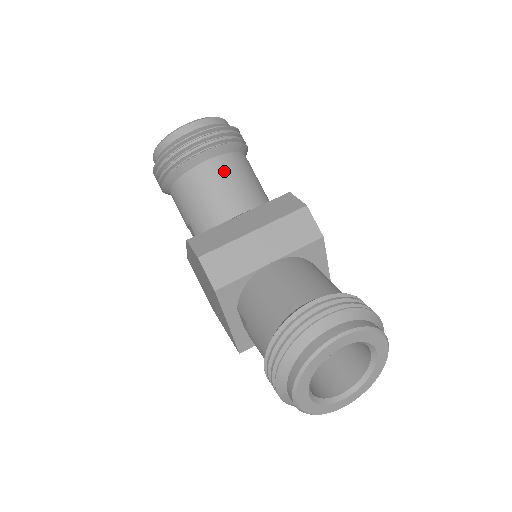
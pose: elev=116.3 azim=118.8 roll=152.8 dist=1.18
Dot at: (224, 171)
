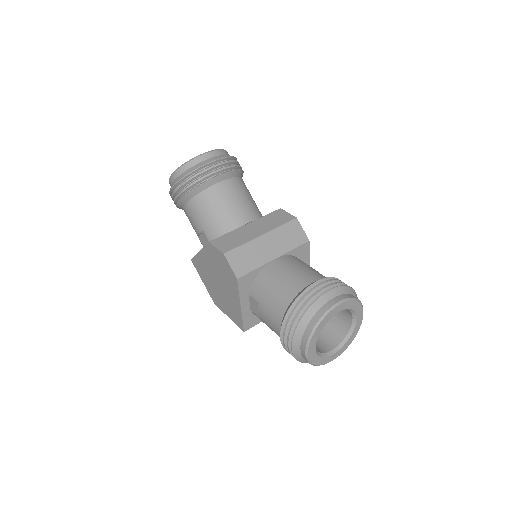
Dot at: (233, 191)
